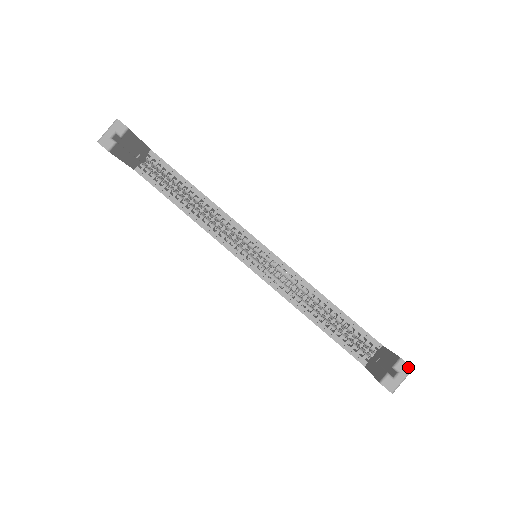
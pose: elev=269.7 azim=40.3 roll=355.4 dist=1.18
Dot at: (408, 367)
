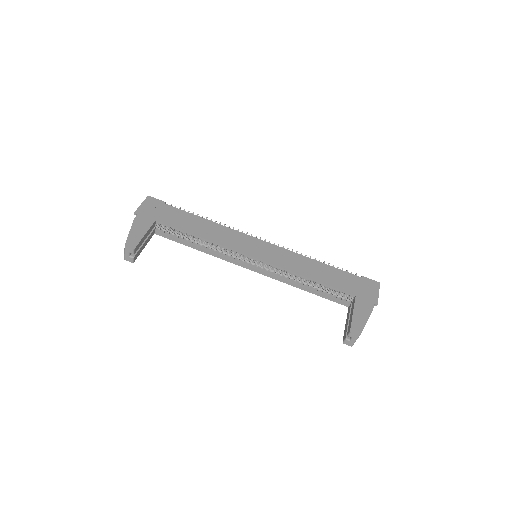
Dot at: (356, 335)
